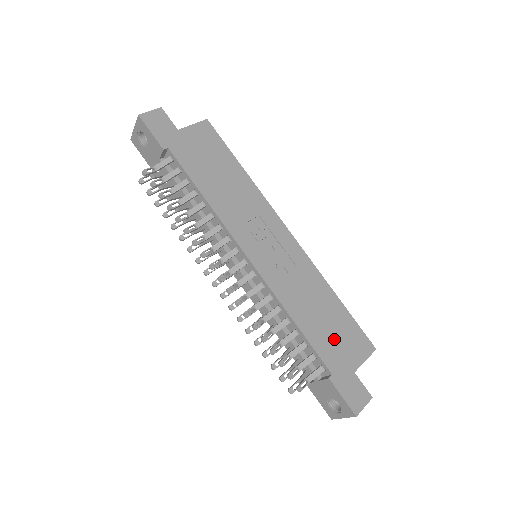
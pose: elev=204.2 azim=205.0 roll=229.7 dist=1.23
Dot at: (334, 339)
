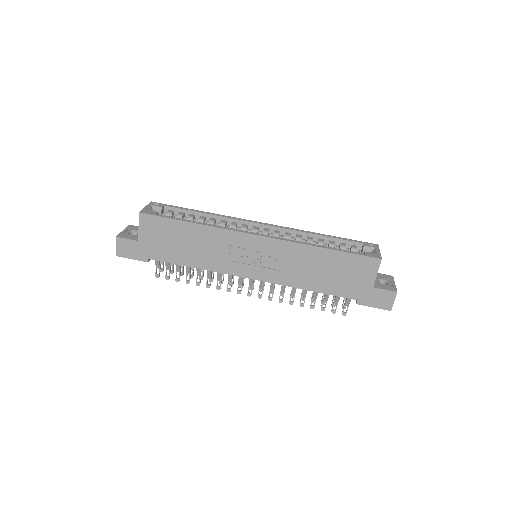
Dot at: (344, 279)
